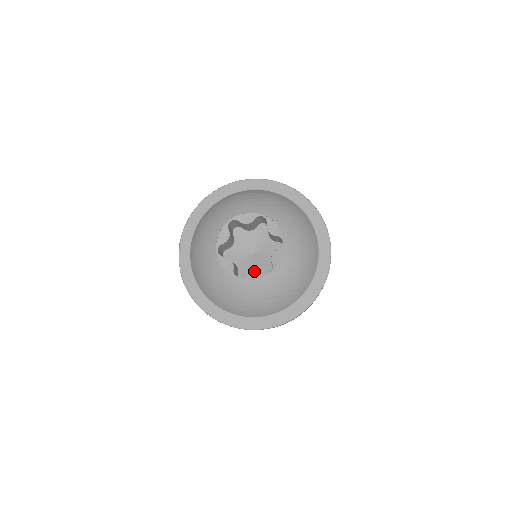
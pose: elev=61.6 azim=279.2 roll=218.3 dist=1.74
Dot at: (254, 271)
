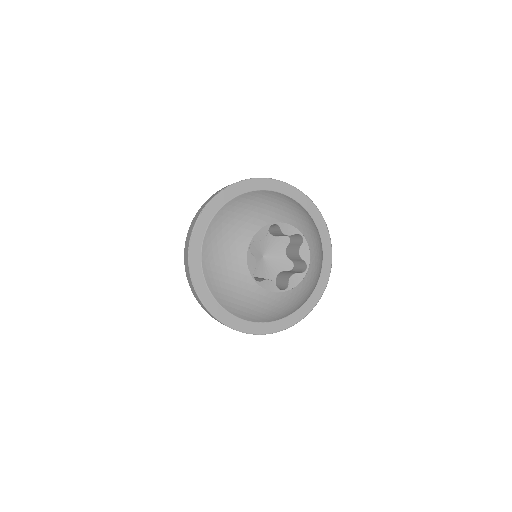
Dot at: (271, 282)
